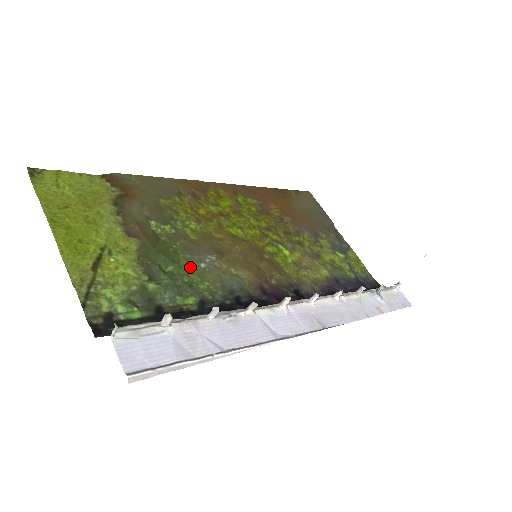
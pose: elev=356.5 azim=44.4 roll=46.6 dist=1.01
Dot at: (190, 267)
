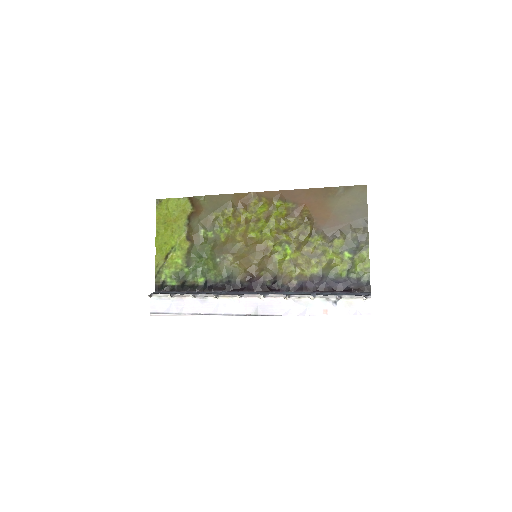
Dot at: (212, 260)
